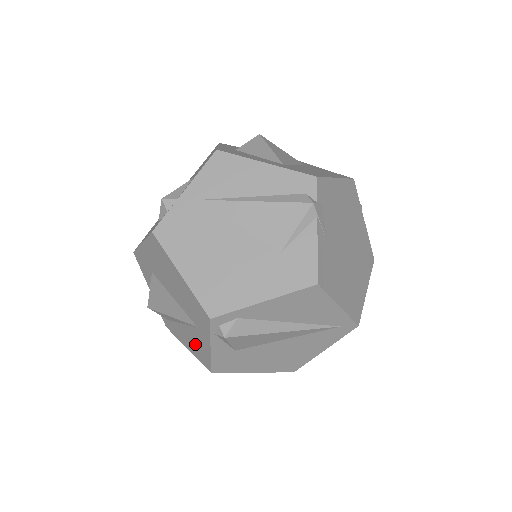
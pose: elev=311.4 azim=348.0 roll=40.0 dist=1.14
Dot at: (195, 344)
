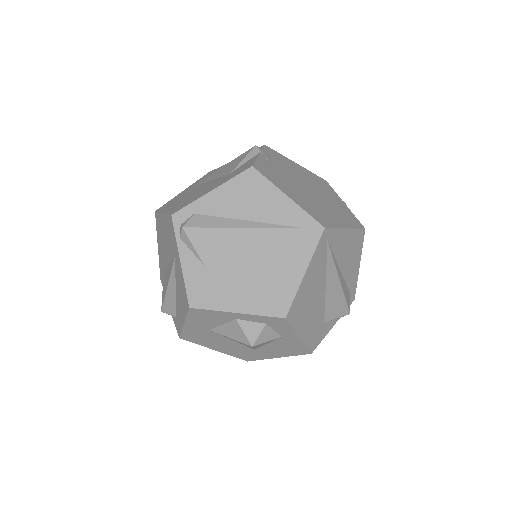
Dot at: (181, 292)
